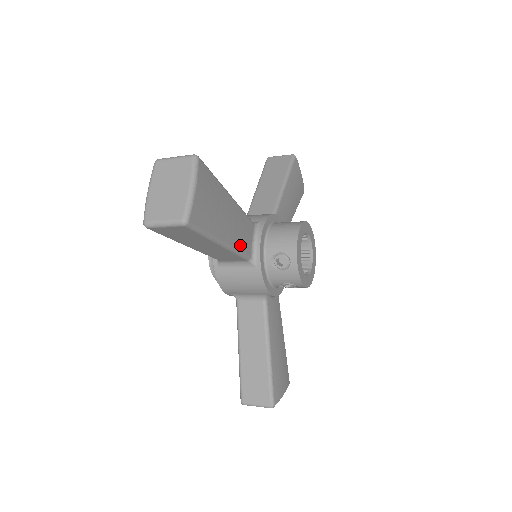
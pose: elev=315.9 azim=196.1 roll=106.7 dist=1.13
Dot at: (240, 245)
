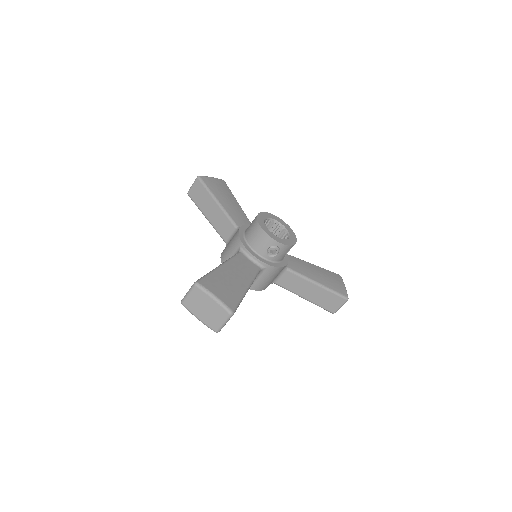
Dot at: (251, 274)
